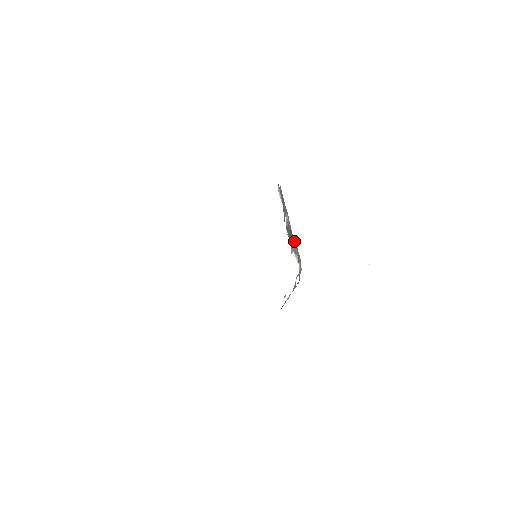
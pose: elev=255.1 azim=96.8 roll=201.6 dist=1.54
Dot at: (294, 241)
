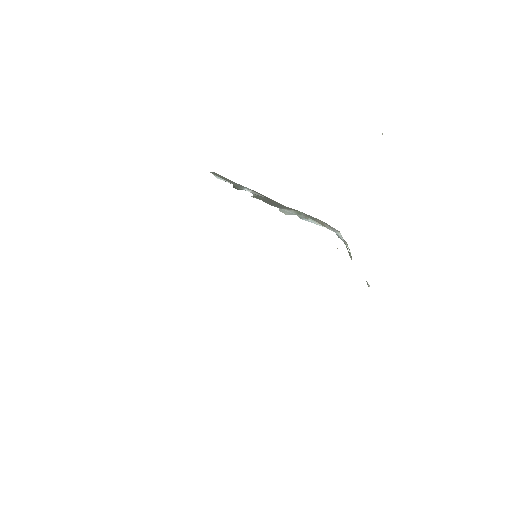
Dot at: (291, 209)
